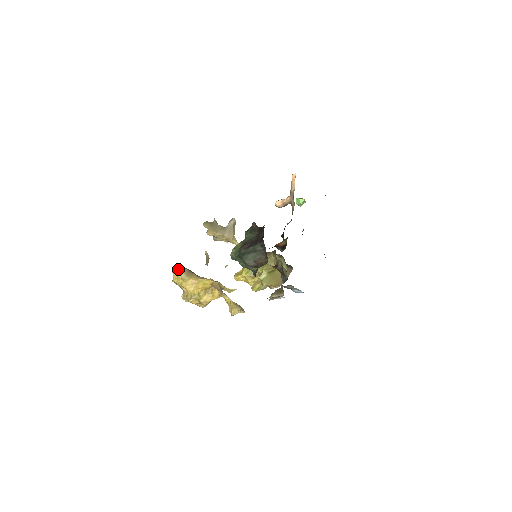
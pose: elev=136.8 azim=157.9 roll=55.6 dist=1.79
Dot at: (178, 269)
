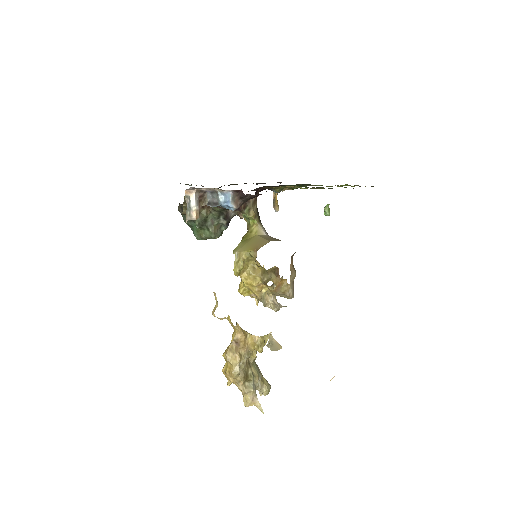
Dot at: occluded
